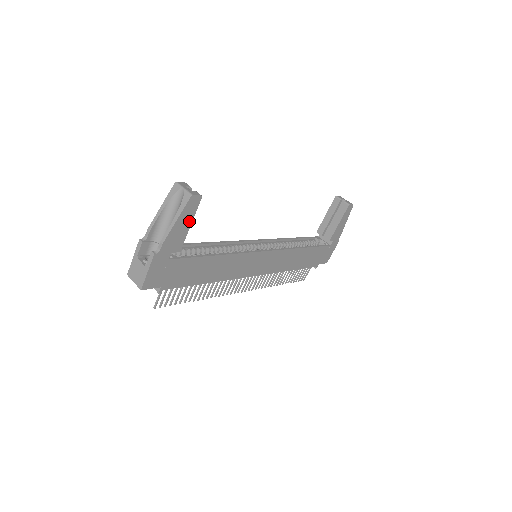
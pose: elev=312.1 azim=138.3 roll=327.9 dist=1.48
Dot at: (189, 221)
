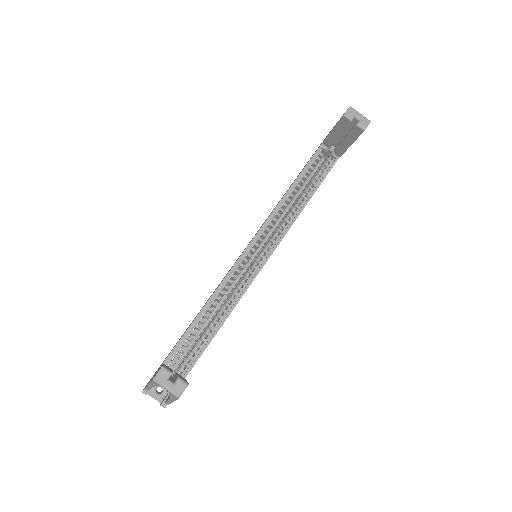
Dot at: occluded
